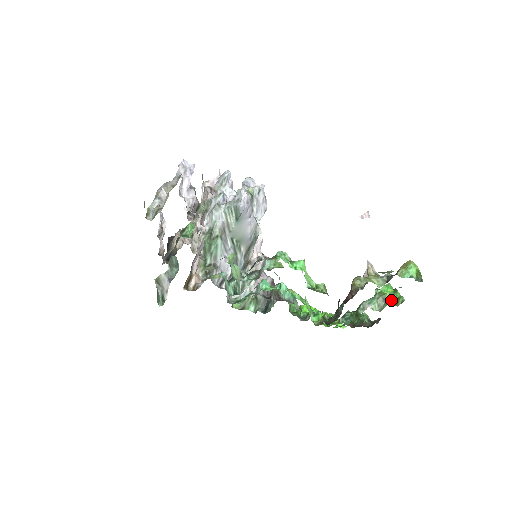
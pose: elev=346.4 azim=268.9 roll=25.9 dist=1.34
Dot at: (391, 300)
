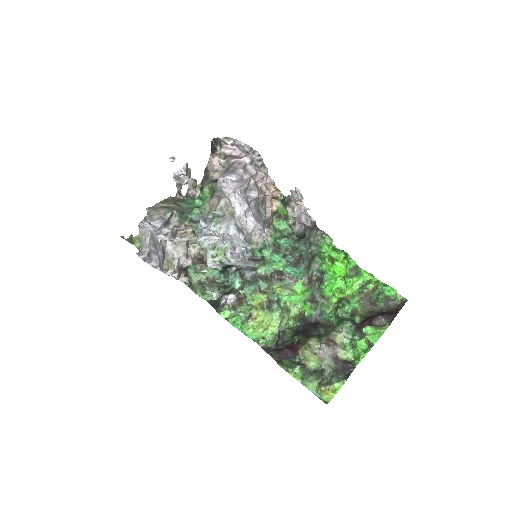
Dot at: (356, 351)
